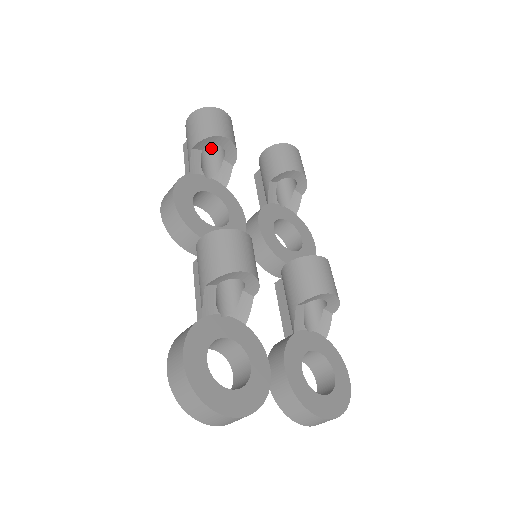
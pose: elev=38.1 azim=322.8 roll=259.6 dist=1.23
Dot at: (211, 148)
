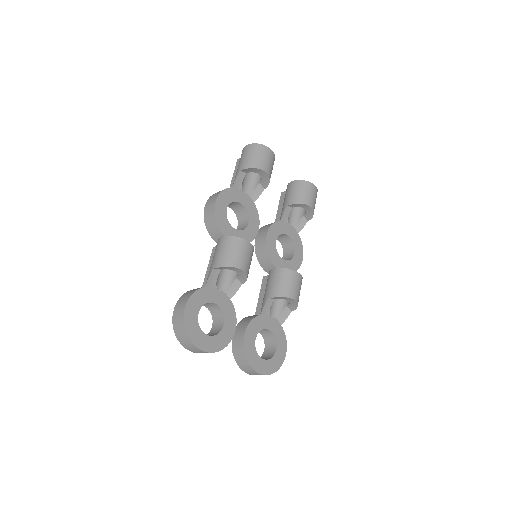
Dot at: occluded
